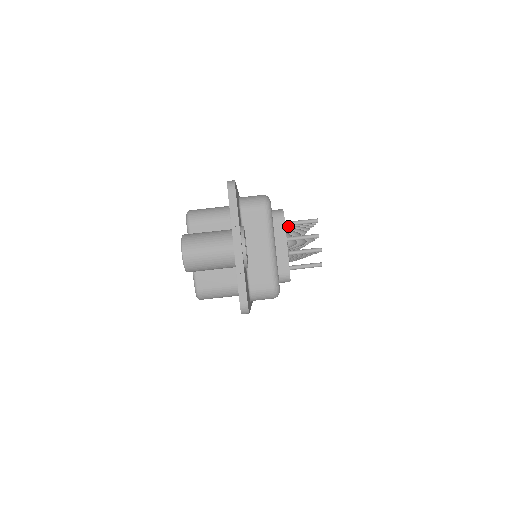
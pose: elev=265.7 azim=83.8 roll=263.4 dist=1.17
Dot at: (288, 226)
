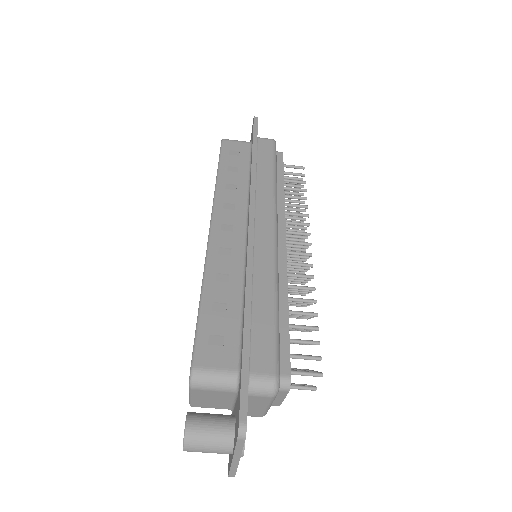
Dot at: (293, 358)
